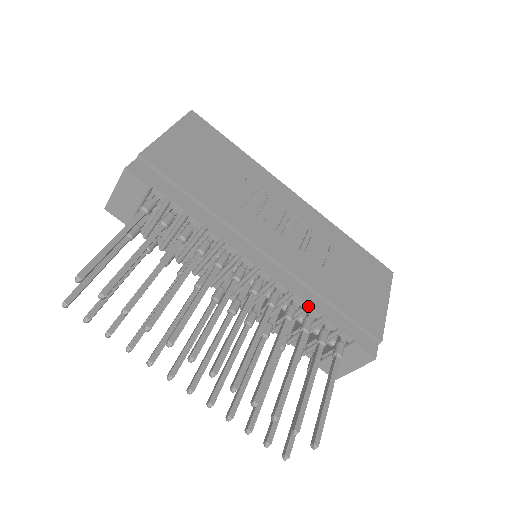
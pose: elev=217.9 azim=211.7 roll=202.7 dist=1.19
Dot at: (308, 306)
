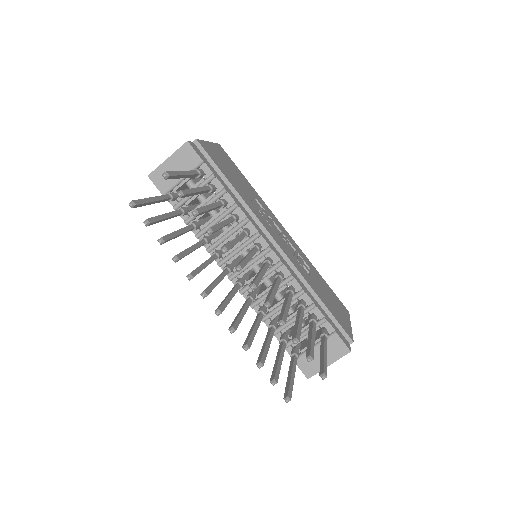
Dot at: (304, 291)
